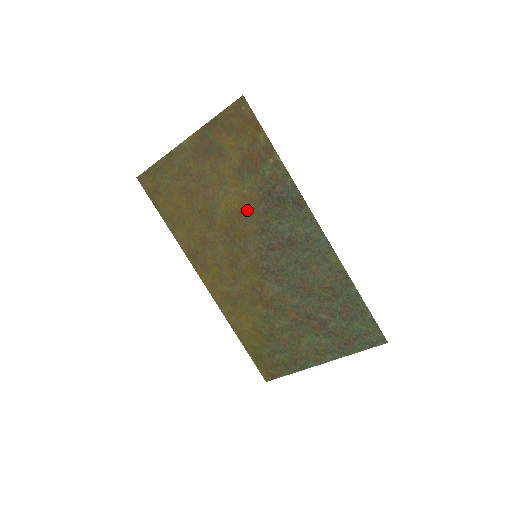
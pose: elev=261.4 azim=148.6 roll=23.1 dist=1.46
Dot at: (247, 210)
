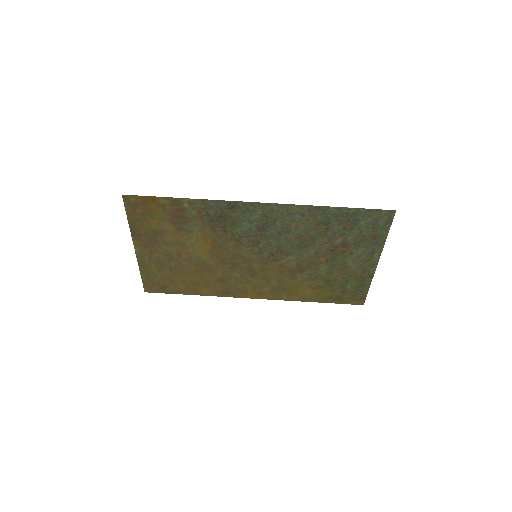
Dot at: (215, 242)
